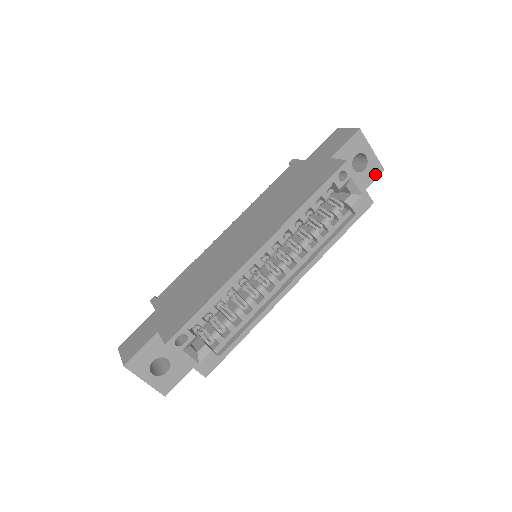
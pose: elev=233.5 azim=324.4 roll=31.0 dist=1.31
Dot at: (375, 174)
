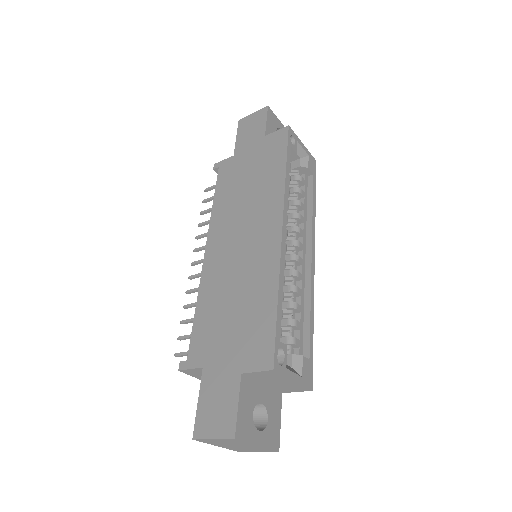
Dot at: occluded
